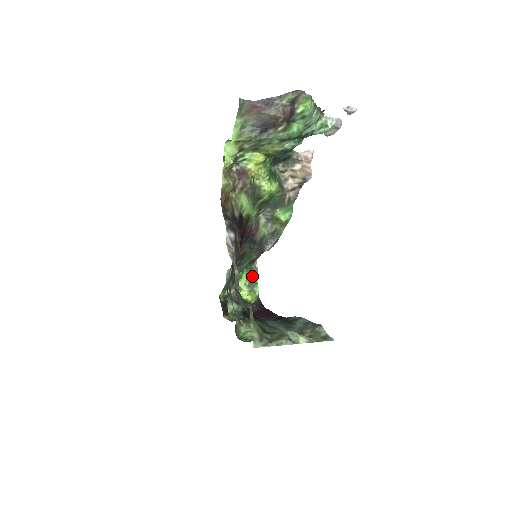
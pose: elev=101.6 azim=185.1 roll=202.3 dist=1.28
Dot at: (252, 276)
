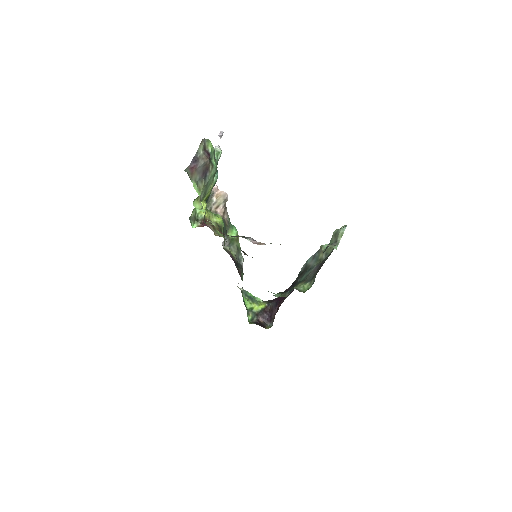
Dot at: (247, 296)
